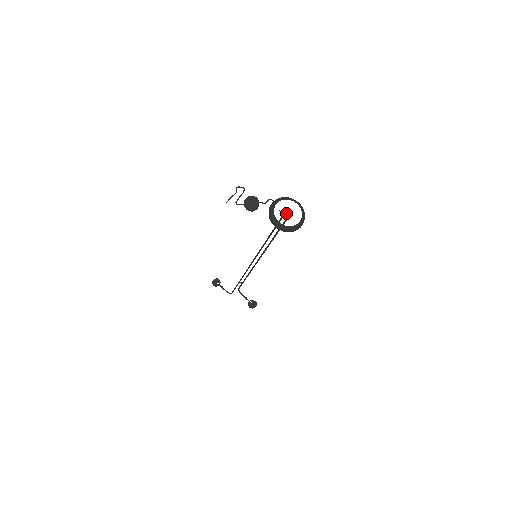
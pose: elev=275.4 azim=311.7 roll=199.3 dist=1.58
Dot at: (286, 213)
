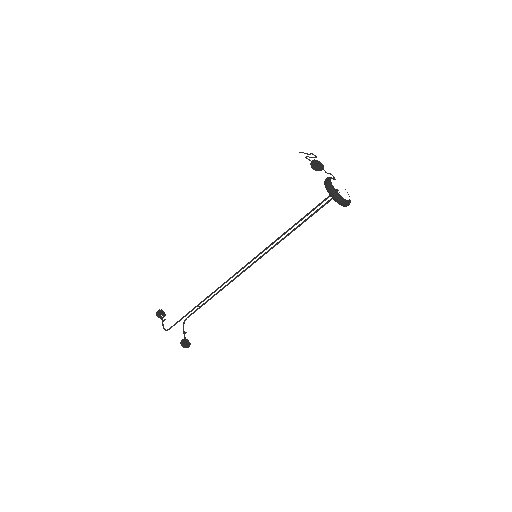
Dot at: occluded
